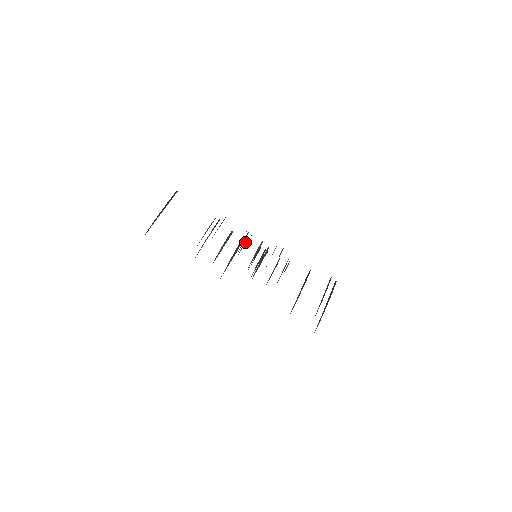
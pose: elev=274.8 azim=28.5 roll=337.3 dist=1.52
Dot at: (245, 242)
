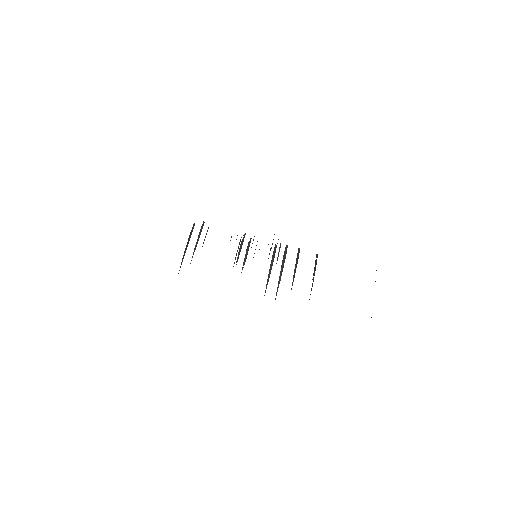
Dot at: occluded
